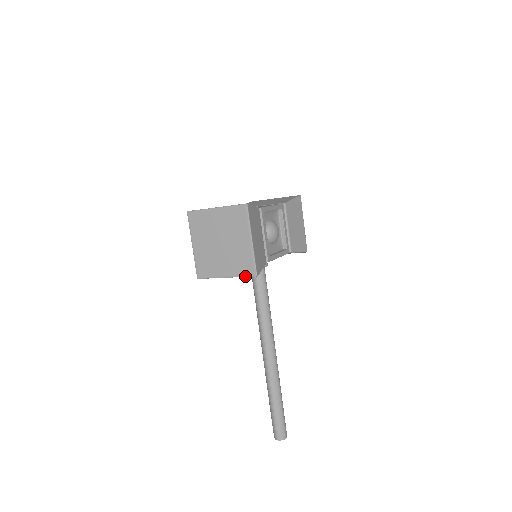
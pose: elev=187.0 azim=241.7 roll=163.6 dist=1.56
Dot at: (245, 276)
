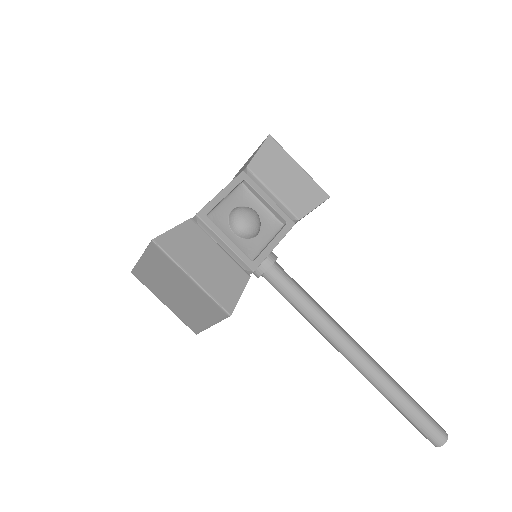
Dot at: (222, 319)
